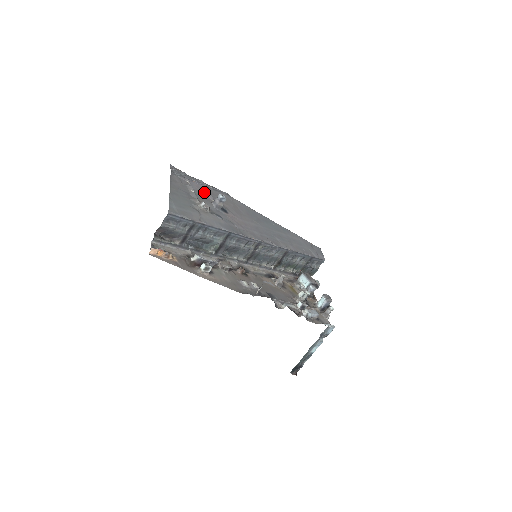
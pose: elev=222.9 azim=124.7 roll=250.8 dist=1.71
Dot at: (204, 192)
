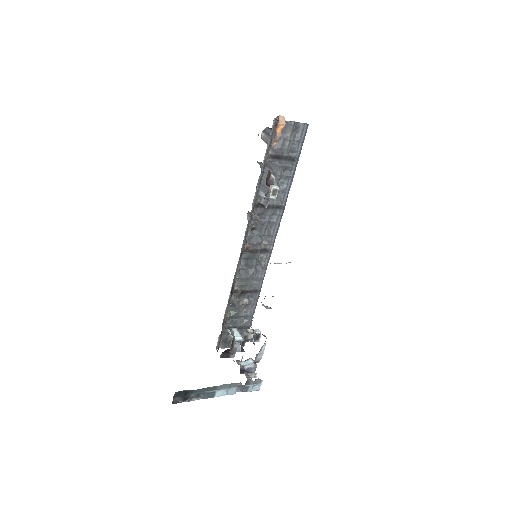
Dot at: occluded
